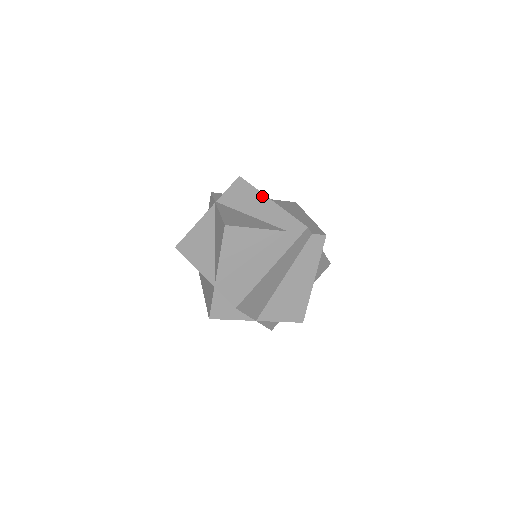
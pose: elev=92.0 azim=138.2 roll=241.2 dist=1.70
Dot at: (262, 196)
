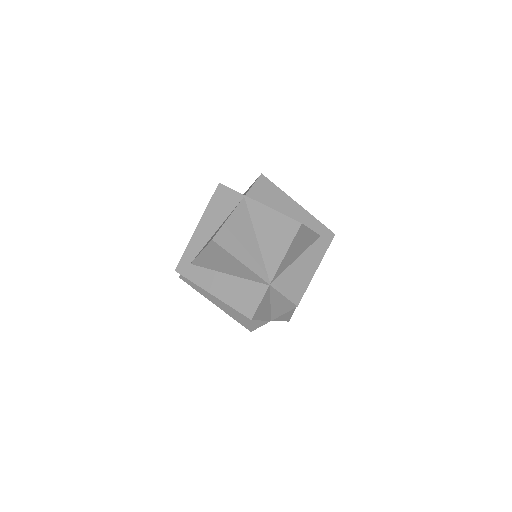
Dot at: (290, 199)
